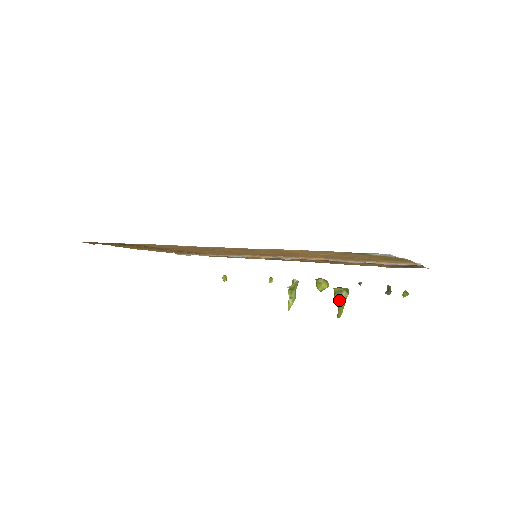
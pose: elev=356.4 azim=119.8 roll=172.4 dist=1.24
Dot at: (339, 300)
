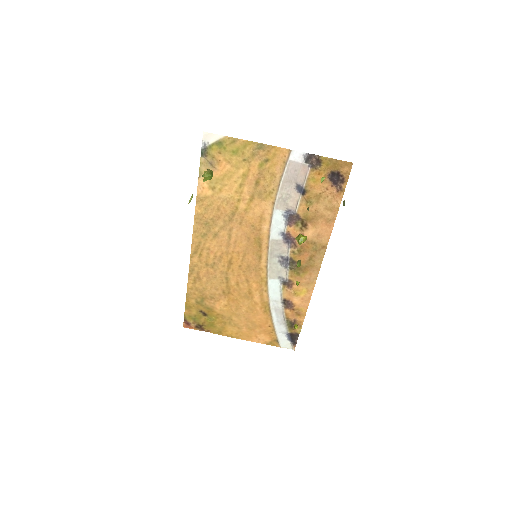
Dot at: (203, 175)
